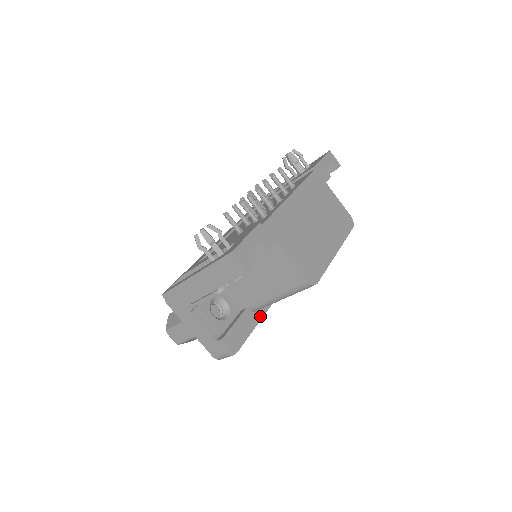
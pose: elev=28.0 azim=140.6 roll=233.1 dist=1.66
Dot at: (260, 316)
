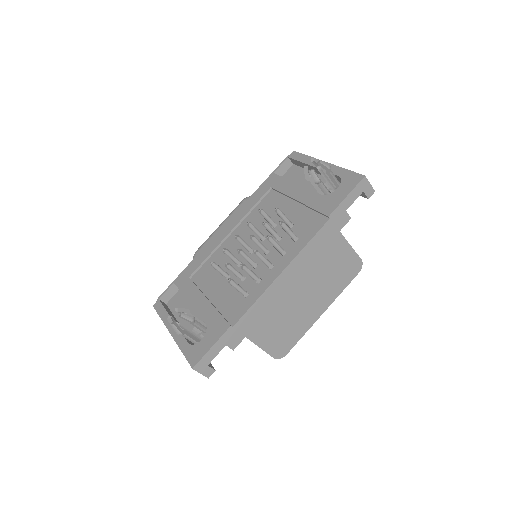
Dot at: occluded
